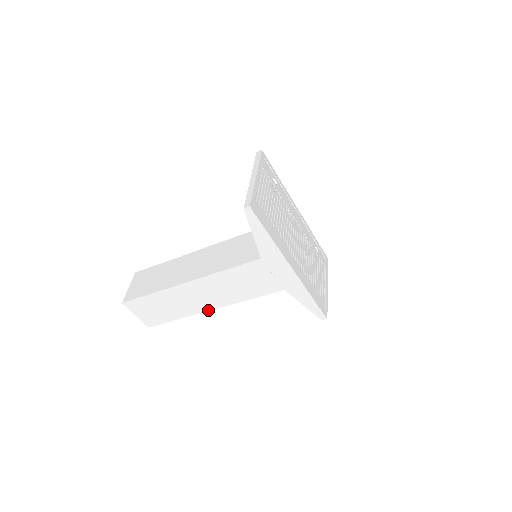
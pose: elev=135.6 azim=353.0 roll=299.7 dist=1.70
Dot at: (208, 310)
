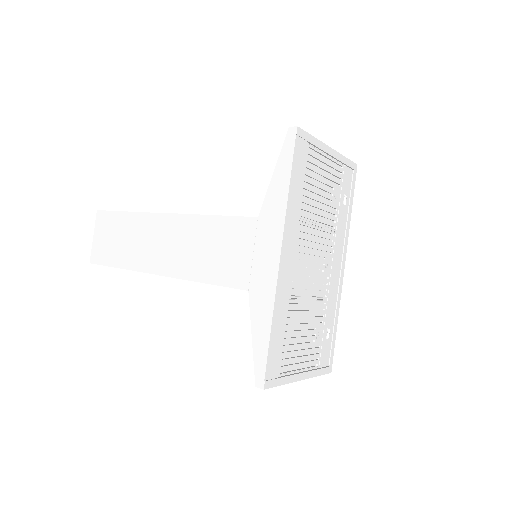
Dot at: (154, 273)
